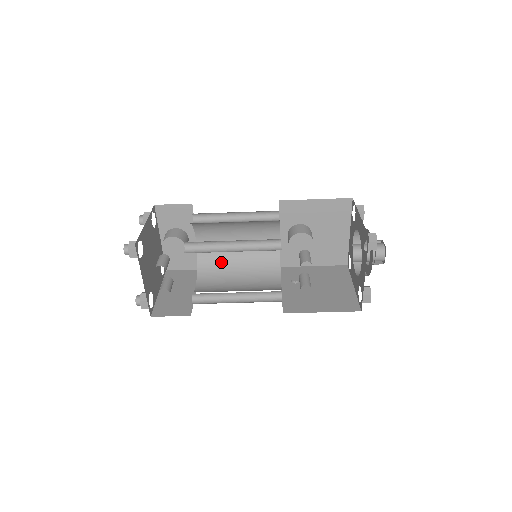
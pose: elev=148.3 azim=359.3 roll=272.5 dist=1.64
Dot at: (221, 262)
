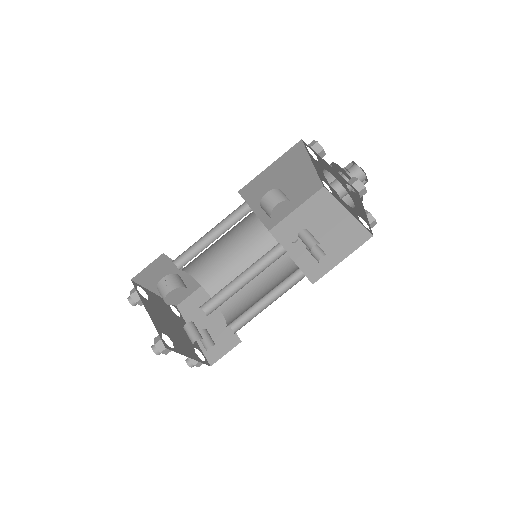
Dot at: (222, 272)
